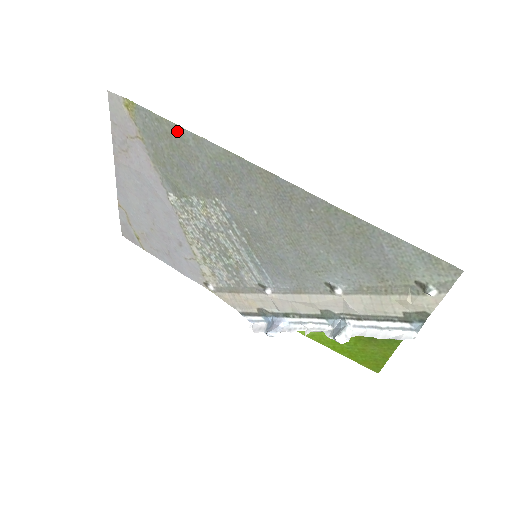
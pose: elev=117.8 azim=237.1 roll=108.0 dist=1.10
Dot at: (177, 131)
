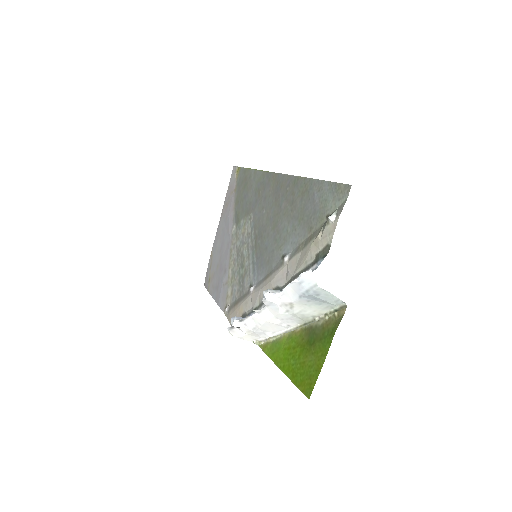
Dot at: (250, 173)
